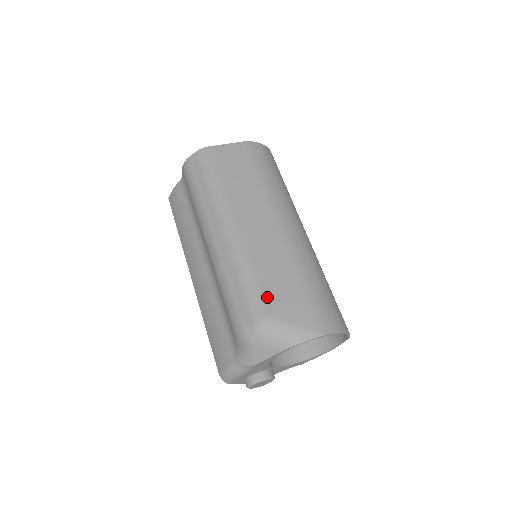
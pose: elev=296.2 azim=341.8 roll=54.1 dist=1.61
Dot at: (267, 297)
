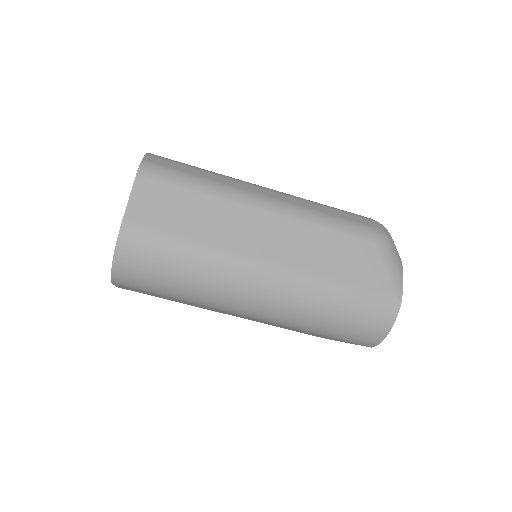
Dot at: (308, 334)
